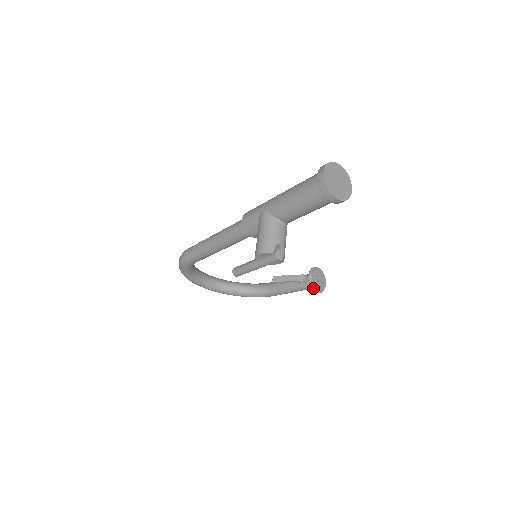
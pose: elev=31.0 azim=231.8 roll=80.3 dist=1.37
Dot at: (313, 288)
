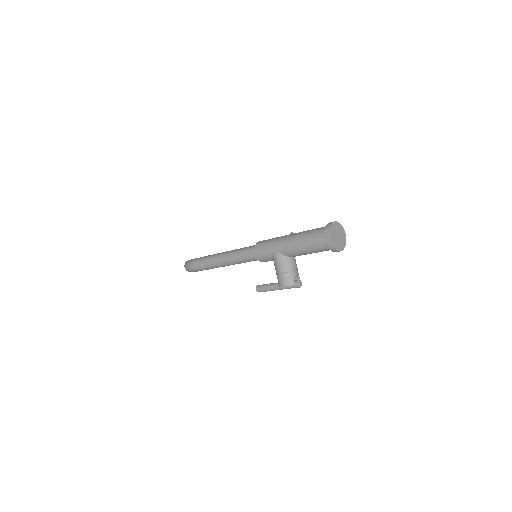
Dot at: occluded
